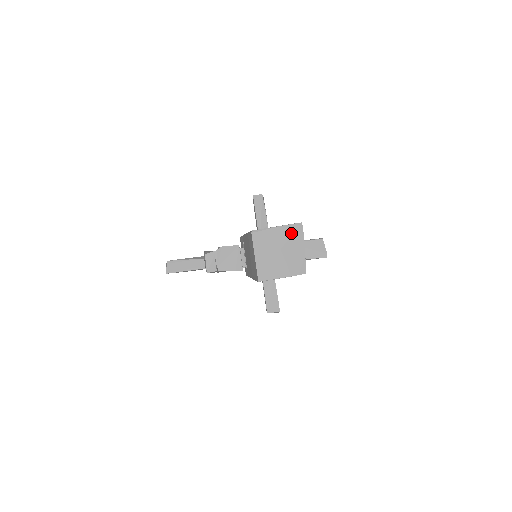
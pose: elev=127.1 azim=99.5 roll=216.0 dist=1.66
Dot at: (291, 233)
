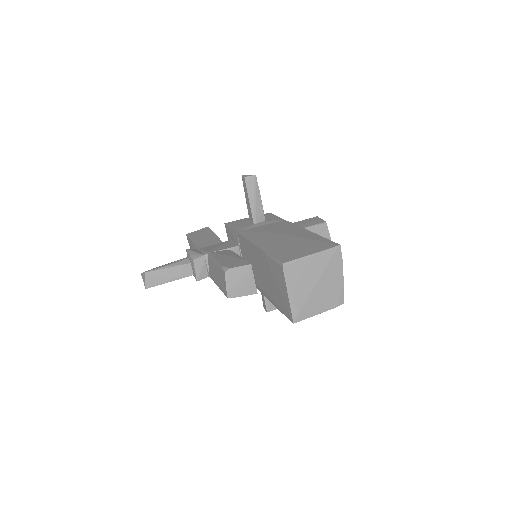
Dot at: (328, 260)
